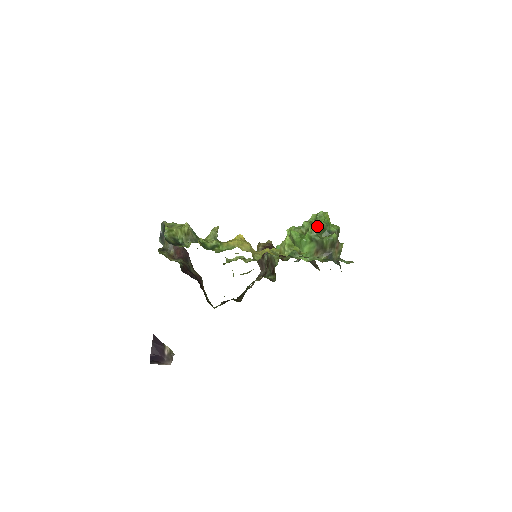
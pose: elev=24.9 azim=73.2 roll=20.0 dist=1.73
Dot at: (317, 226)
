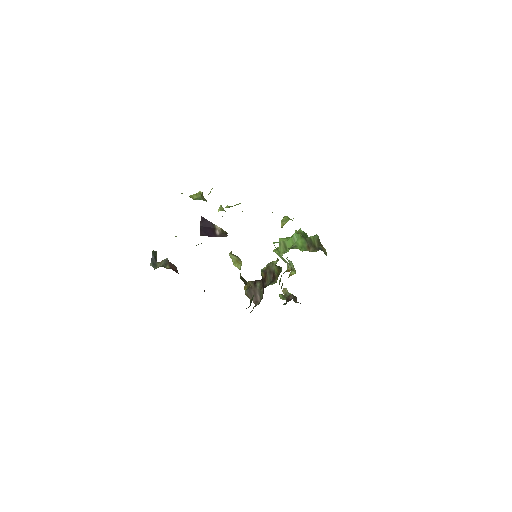
Dot at: (300, 231)
